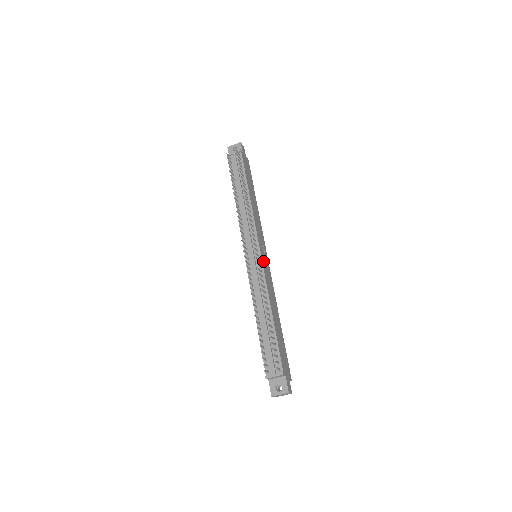
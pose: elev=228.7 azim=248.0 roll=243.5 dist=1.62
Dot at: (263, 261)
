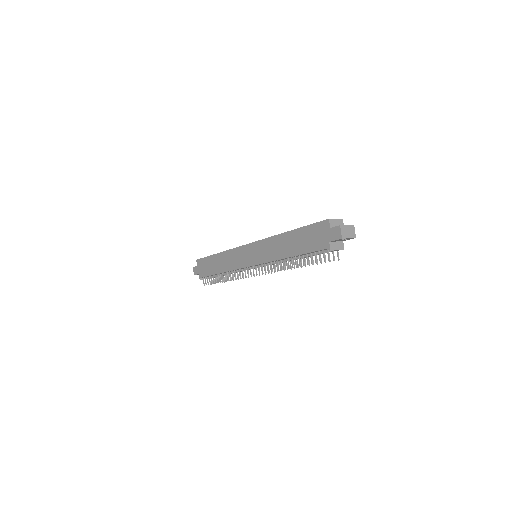
Dot at: occluded
